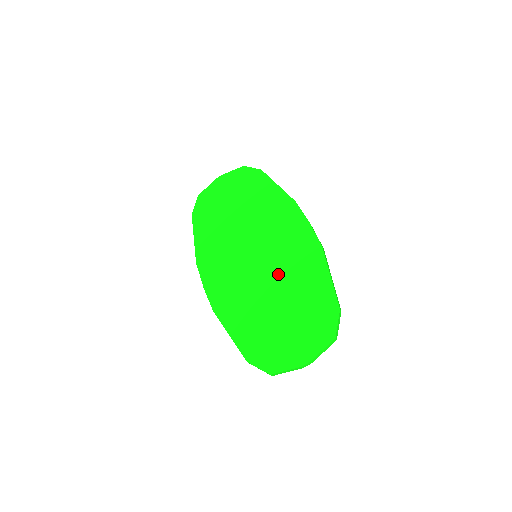
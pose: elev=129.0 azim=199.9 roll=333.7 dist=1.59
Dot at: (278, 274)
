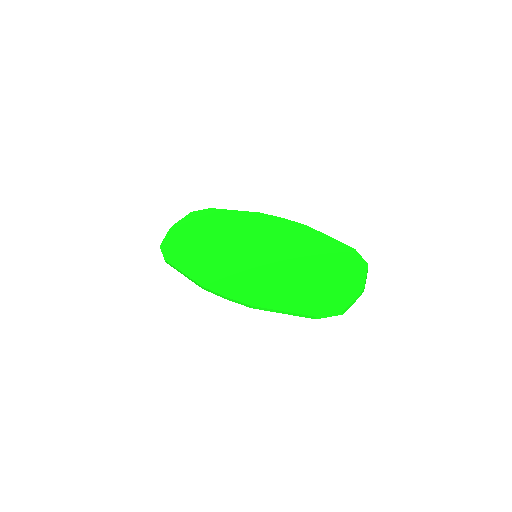
Dot at: (287, 255)
